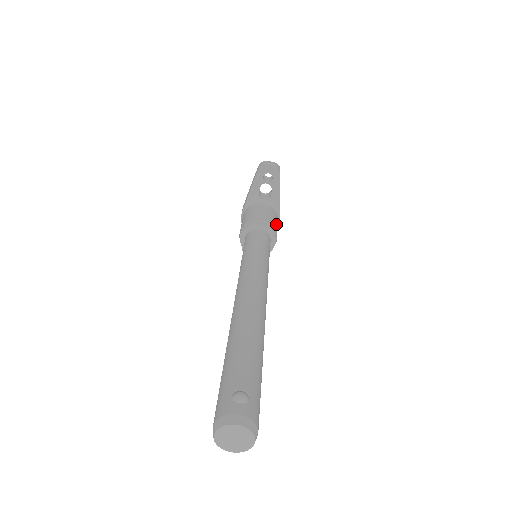
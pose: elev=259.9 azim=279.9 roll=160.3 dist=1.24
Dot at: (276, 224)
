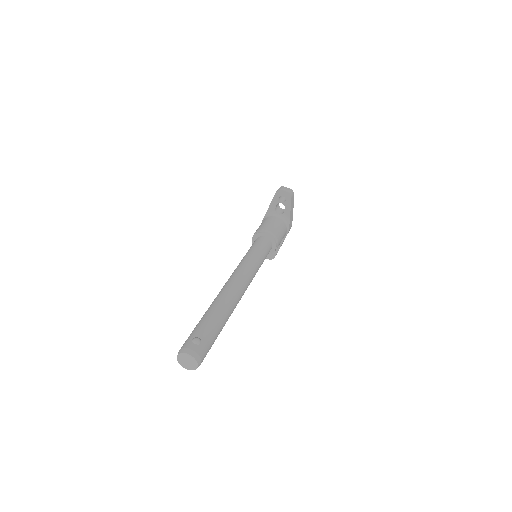
Dot at: (281, 234)
